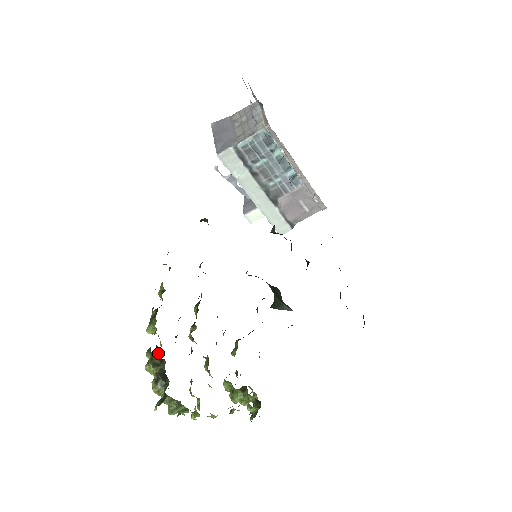
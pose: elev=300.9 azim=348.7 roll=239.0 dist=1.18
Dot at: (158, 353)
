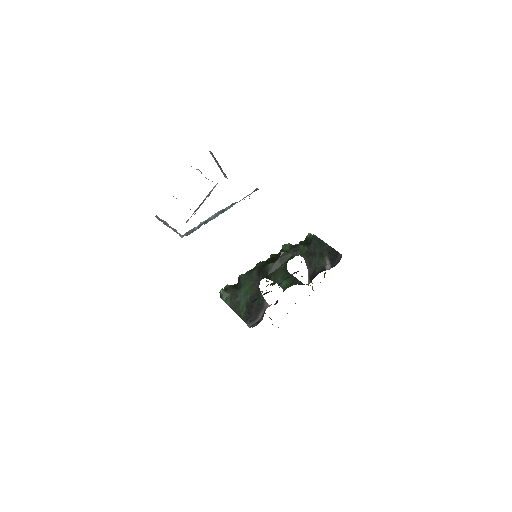
Dot at: occluded
